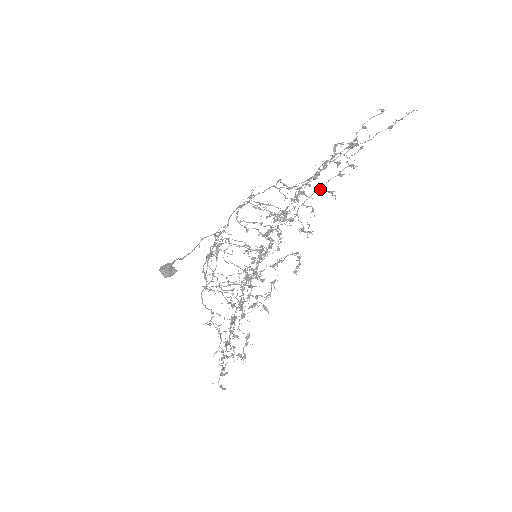
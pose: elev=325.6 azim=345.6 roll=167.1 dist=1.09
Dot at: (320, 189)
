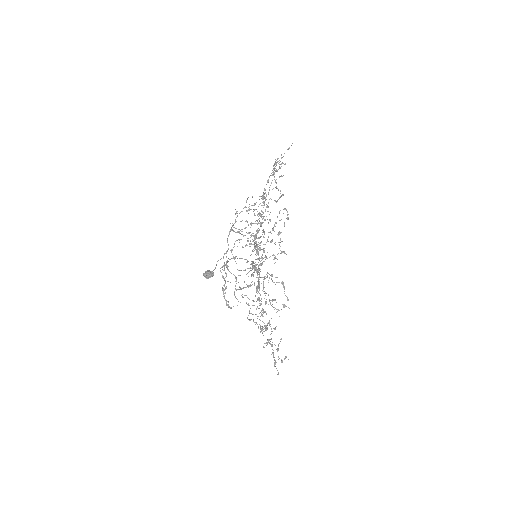
Dot at: (274, 179)
